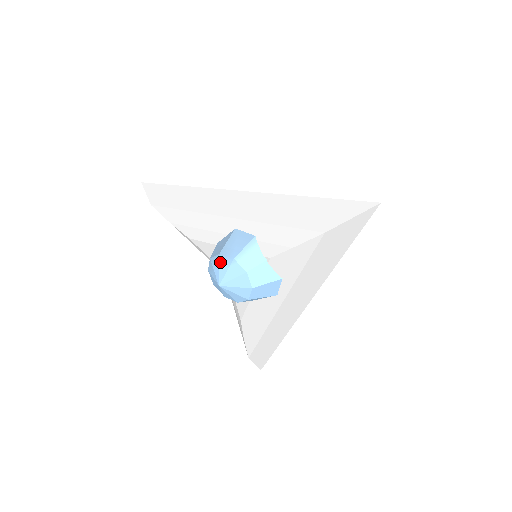
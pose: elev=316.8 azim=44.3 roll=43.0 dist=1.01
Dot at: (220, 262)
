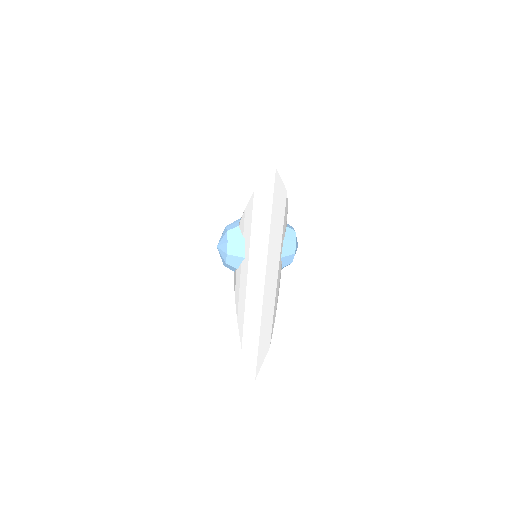
Dot at: occluded
